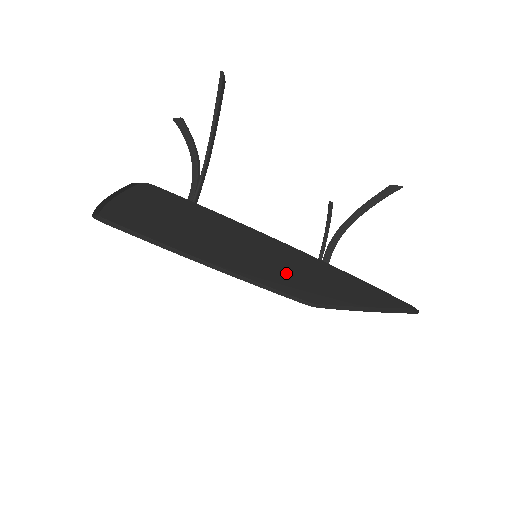
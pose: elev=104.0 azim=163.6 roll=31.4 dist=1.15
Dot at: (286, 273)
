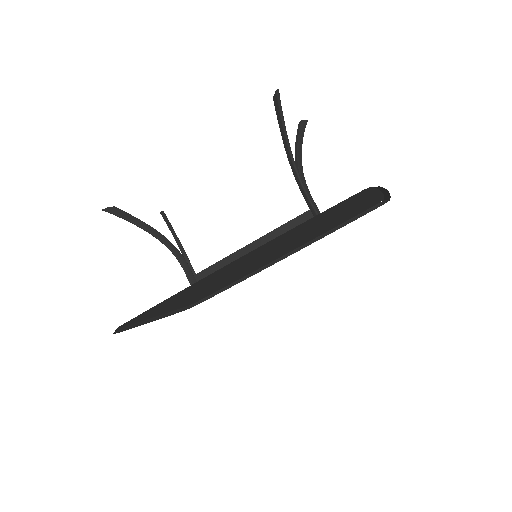
Dot at: (285, 245)
